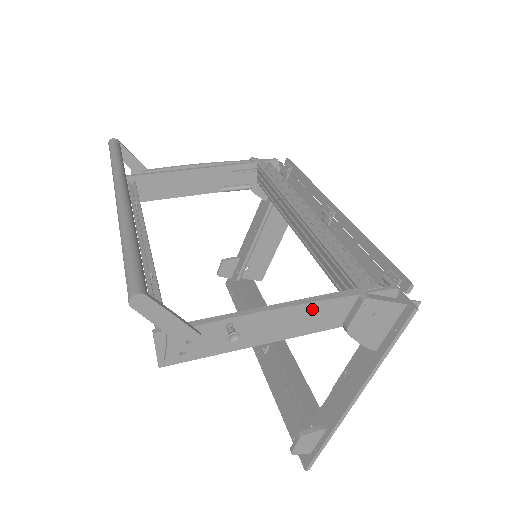
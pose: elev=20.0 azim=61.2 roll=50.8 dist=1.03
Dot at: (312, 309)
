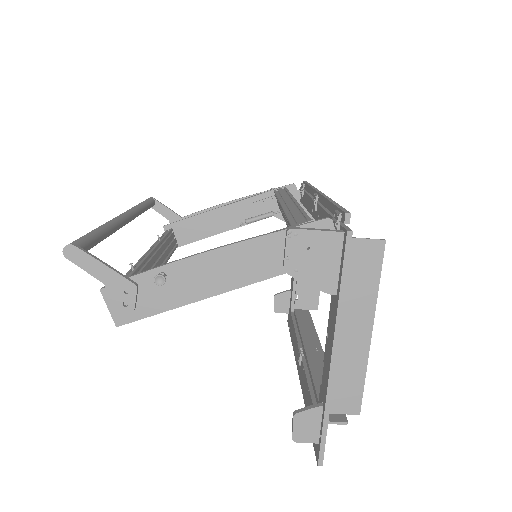
Dot at: (240, 251)
